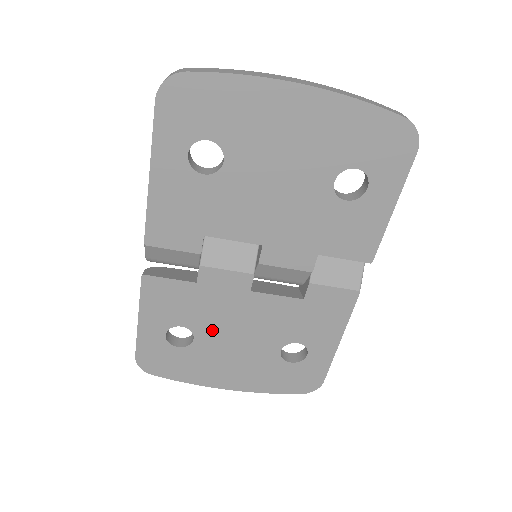
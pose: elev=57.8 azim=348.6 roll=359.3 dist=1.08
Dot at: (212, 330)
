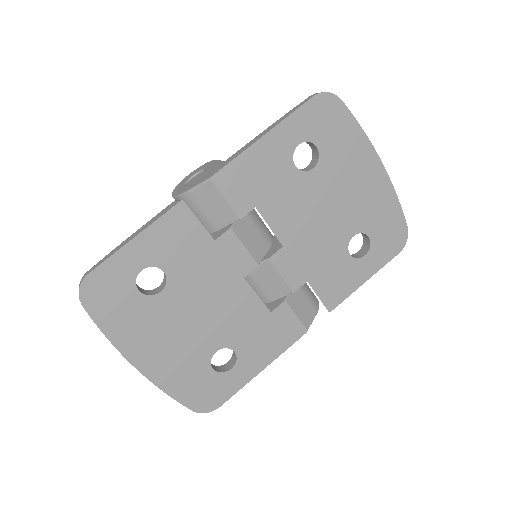
Dot at: (184, 293)
